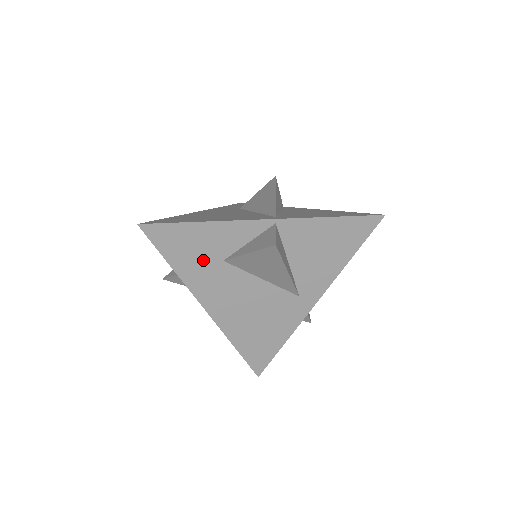
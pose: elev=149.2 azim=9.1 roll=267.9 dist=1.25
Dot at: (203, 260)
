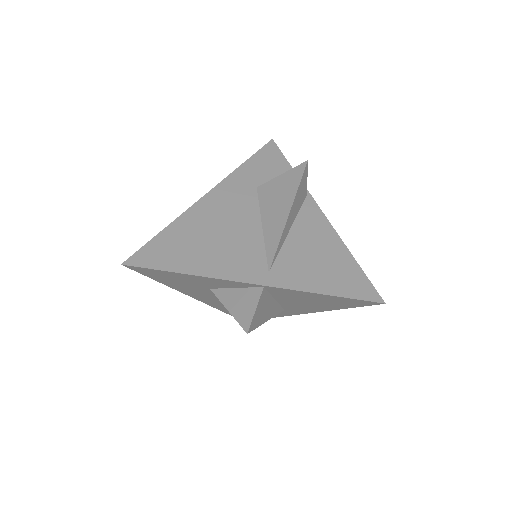
Dot at: (190, 285)
